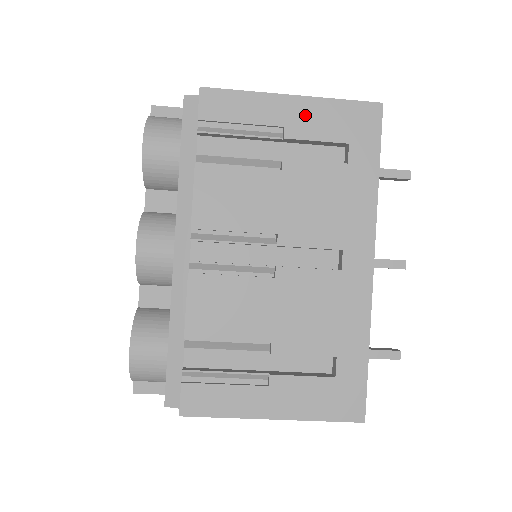
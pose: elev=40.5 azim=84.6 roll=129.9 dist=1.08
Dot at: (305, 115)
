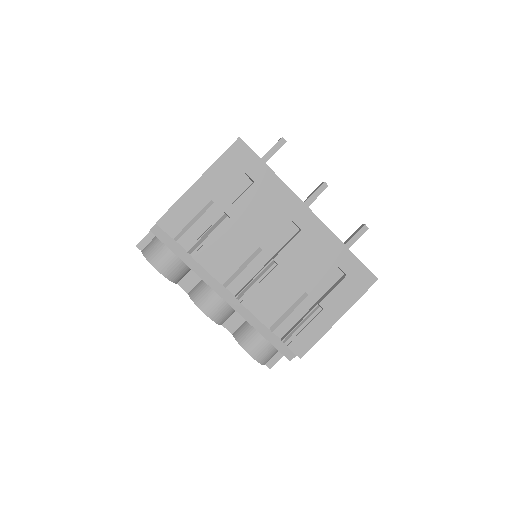
Dot at: (213, 182)
